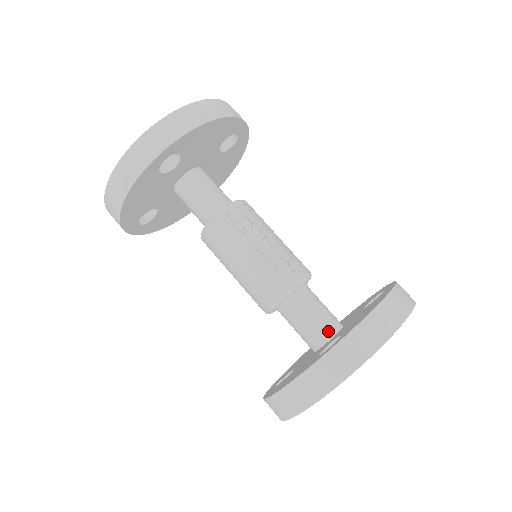
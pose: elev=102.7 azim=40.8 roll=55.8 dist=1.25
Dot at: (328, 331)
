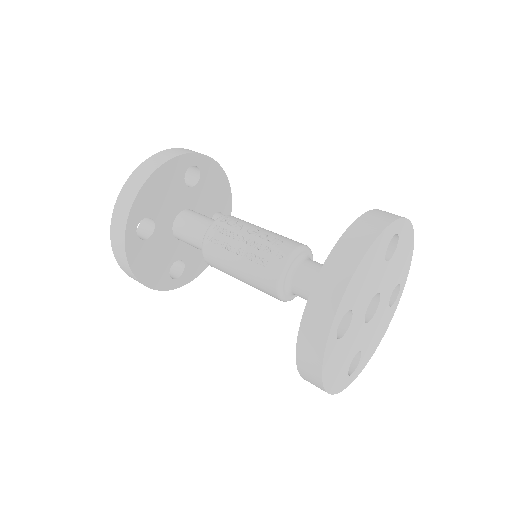
Dot at: occluded
